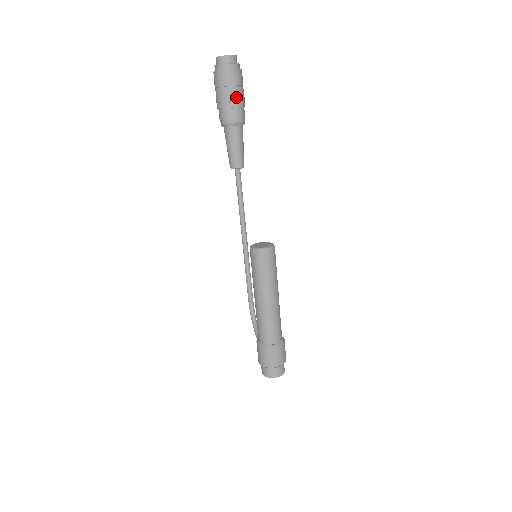
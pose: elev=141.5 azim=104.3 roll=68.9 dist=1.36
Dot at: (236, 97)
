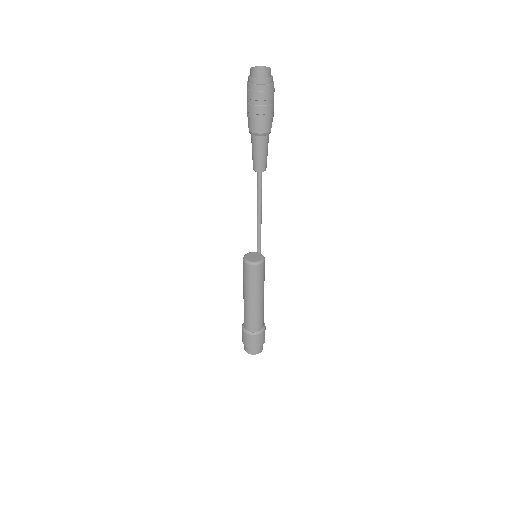
Dot at: (263, 111)
